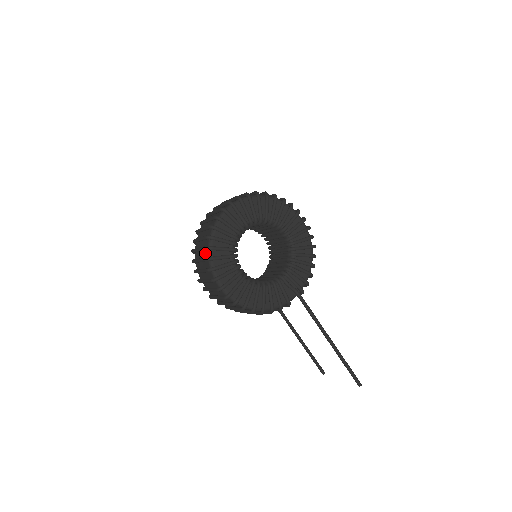
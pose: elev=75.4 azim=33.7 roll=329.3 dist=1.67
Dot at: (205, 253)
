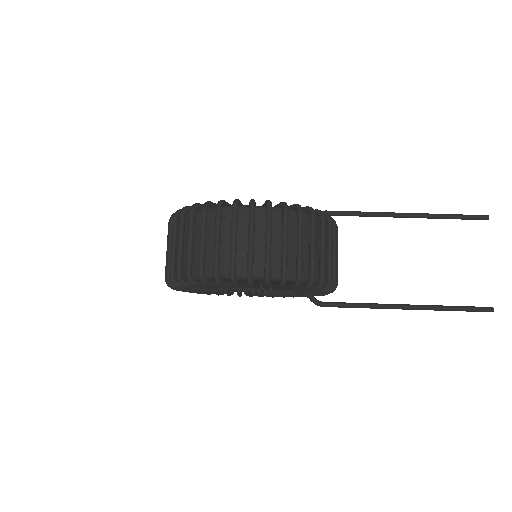
Dot at: (198, 222)
